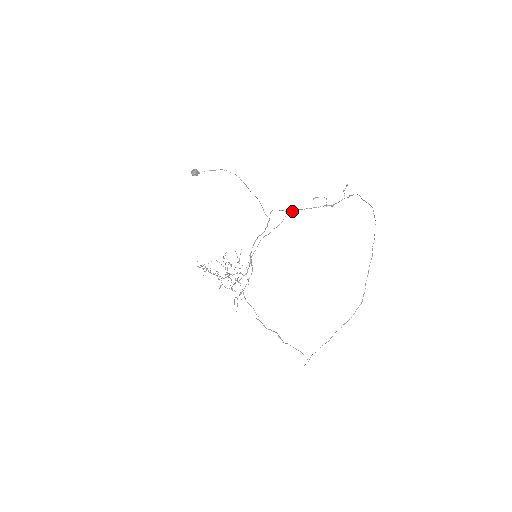
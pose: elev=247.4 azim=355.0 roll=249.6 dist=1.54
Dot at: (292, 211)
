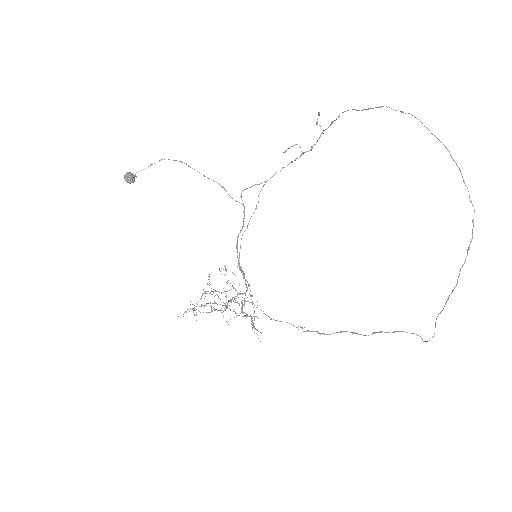
Dot at: (266, 181)
